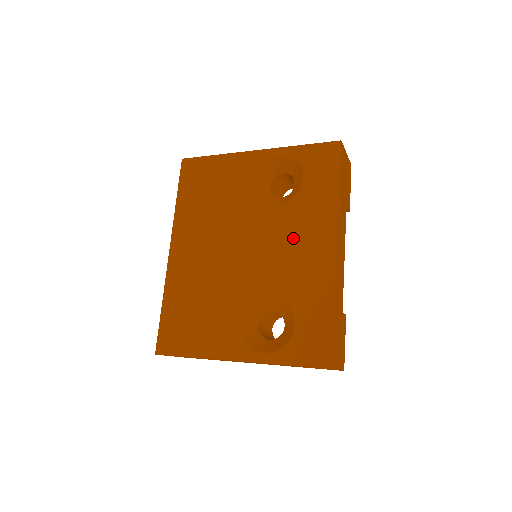
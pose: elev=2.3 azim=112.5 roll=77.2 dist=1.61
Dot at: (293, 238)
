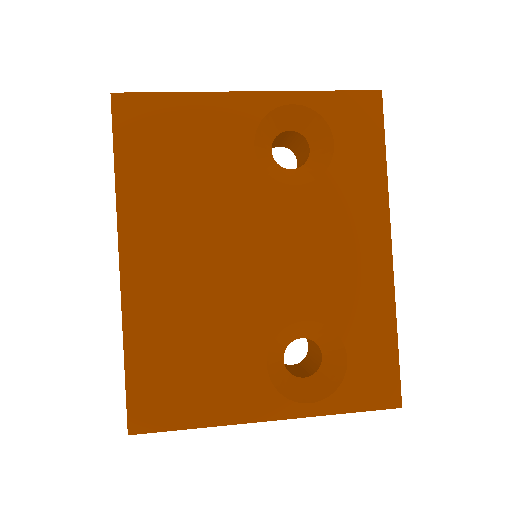
Dot at: (330, 236)
